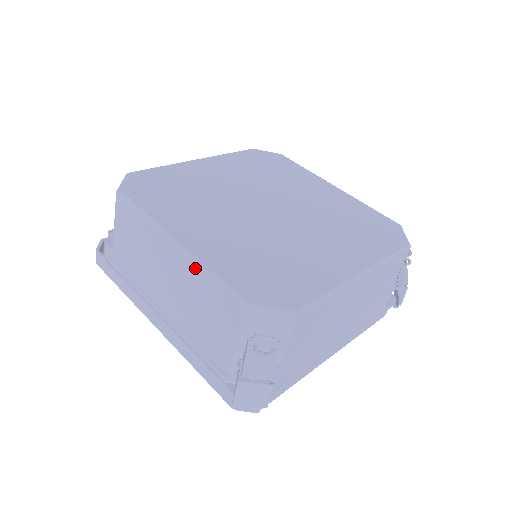
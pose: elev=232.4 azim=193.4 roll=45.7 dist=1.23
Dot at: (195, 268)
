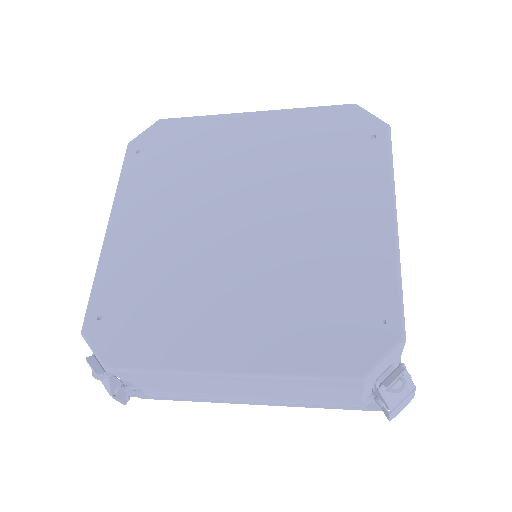
Dot at: occluded
